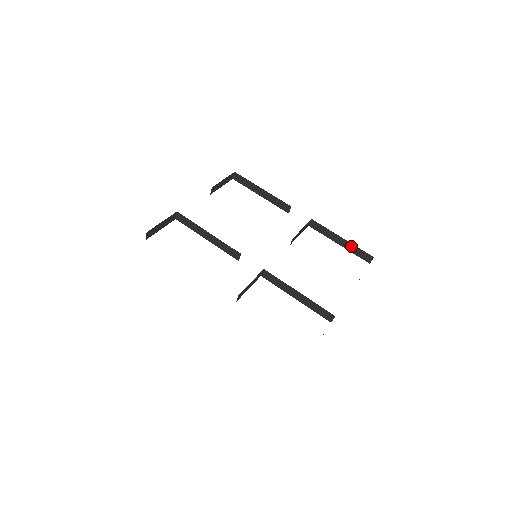
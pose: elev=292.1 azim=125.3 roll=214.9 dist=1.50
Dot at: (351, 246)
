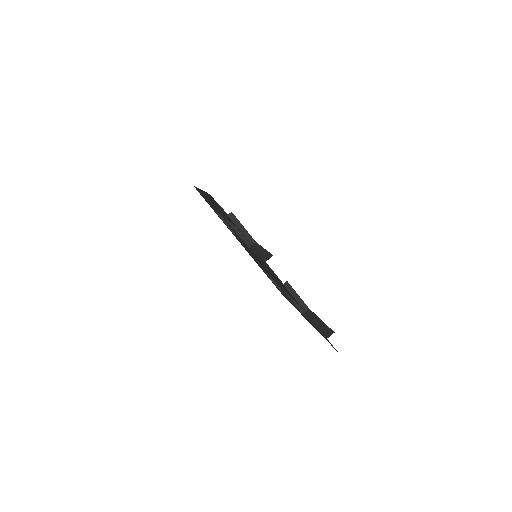
Dot at: (323, 325)
